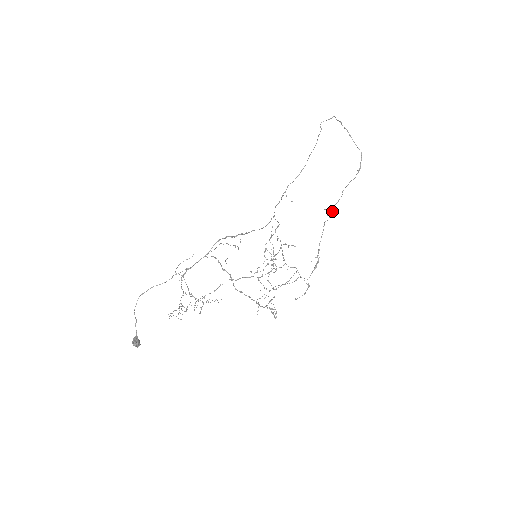
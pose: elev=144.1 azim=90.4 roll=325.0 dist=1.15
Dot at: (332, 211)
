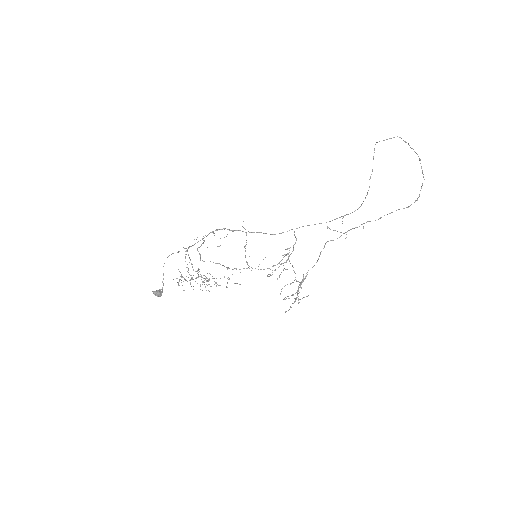
Dot at: (344, 233)
